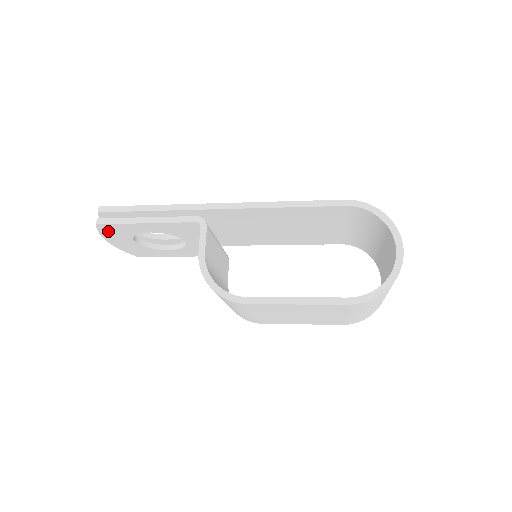
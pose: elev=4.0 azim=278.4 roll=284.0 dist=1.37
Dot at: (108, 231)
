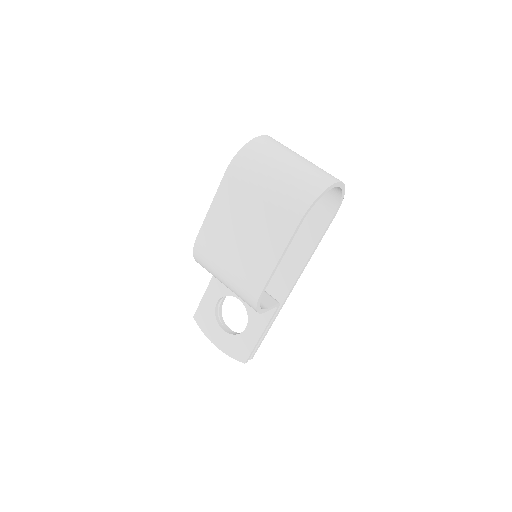
Dot at: (203, 324)
